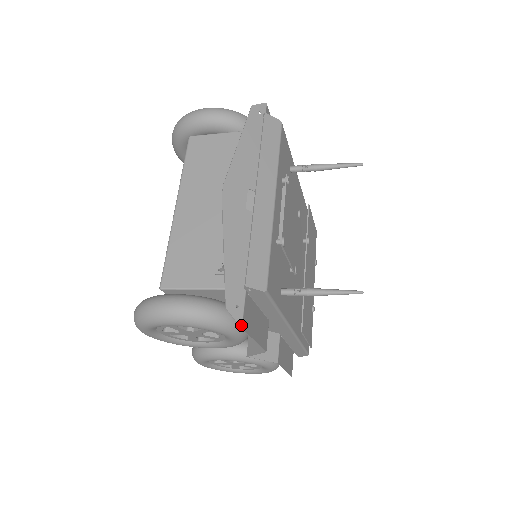
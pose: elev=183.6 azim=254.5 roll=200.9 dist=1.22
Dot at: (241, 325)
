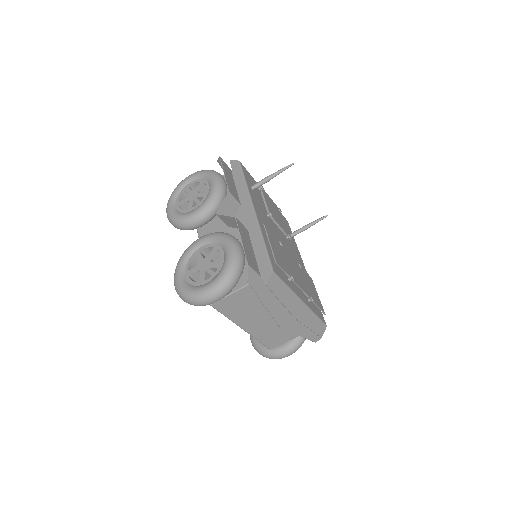
Dot at: (220, 157)
